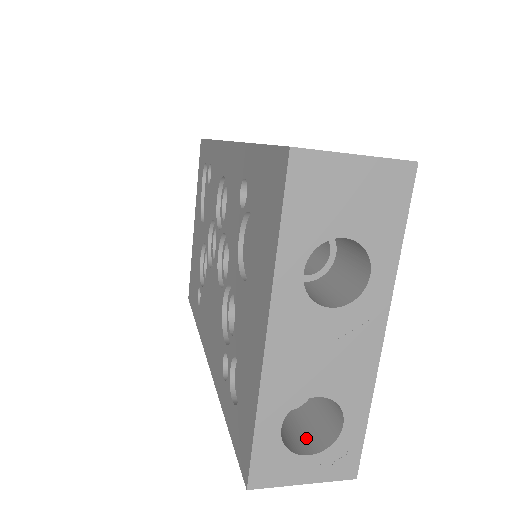
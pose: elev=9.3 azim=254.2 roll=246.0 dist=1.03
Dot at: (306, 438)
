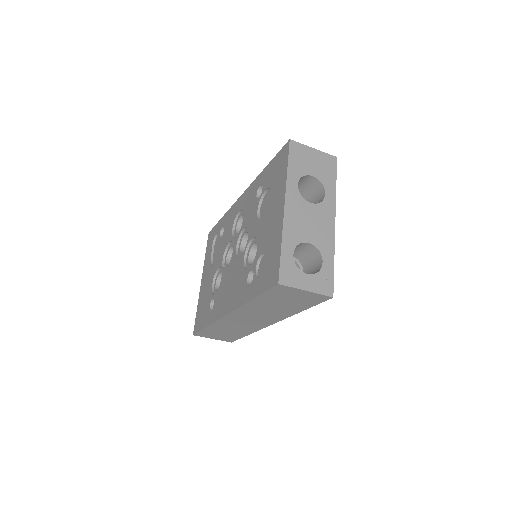
Dot at: occluded
